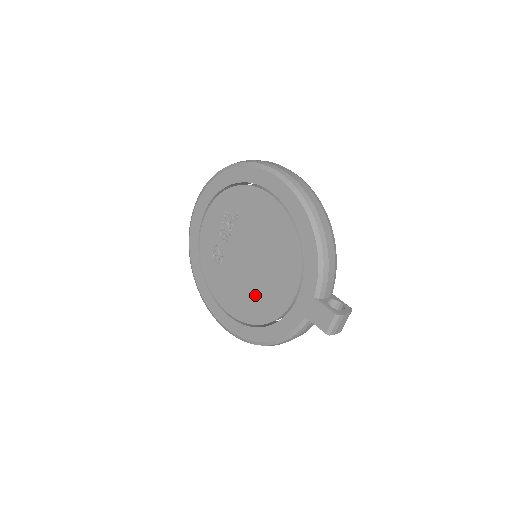
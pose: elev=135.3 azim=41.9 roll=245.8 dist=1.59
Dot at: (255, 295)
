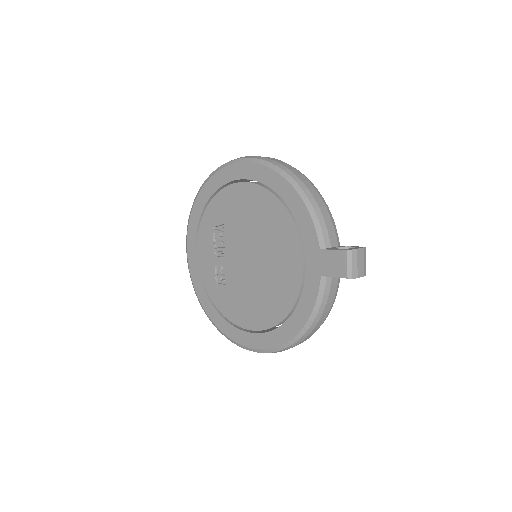
Dot at: (267, 290)
